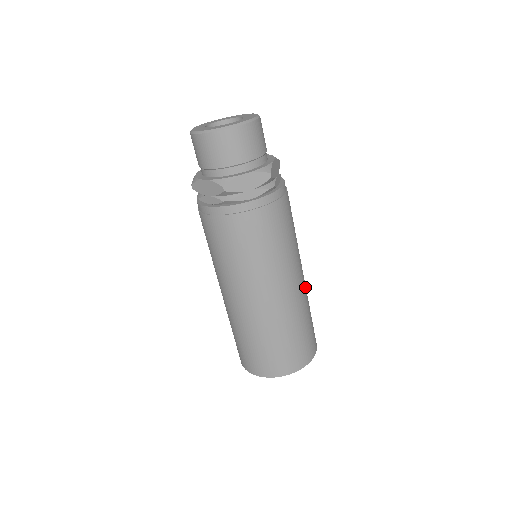
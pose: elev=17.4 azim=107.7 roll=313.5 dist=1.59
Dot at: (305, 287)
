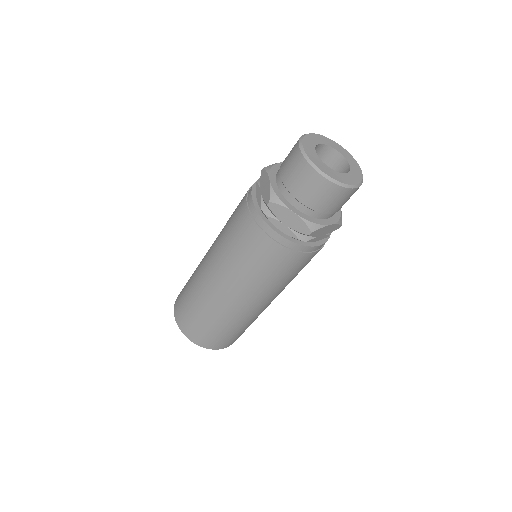
Dot at: occluded
